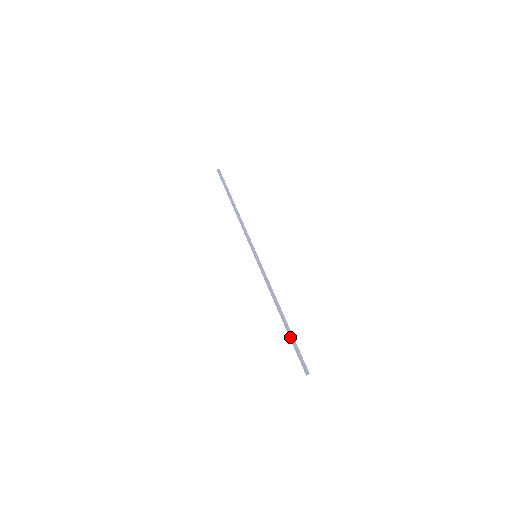
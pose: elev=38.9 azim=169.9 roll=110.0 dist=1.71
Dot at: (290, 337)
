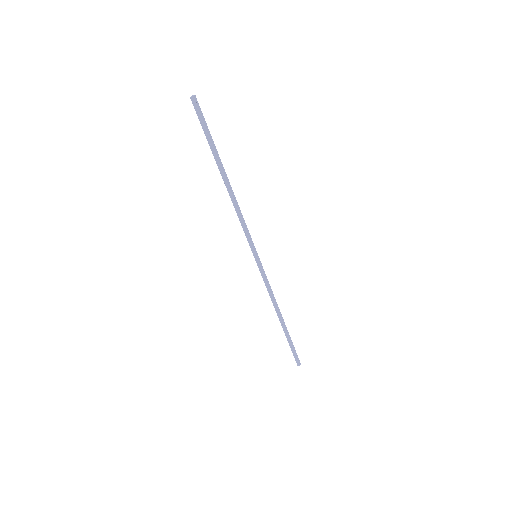
Dot at: (288, 339)
